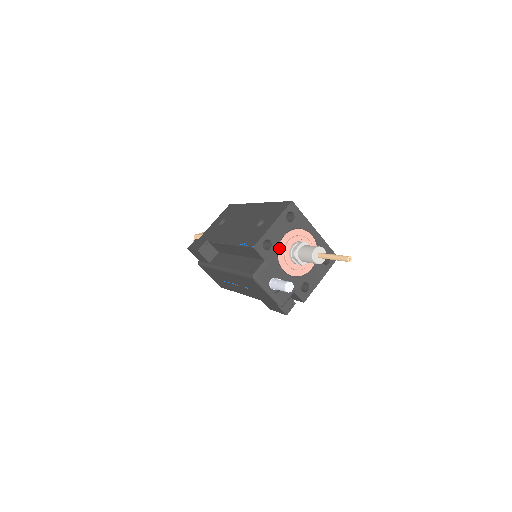
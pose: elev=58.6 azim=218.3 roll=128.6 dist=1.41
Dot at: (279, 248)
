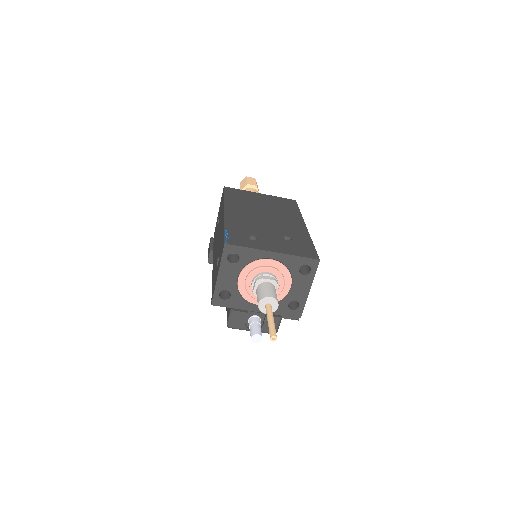
Dot at: (240, 291)
